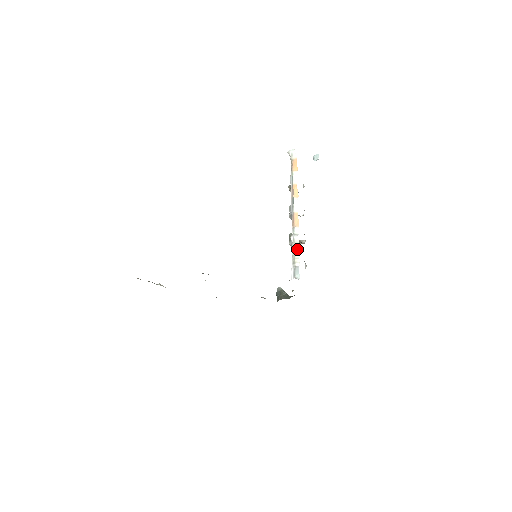
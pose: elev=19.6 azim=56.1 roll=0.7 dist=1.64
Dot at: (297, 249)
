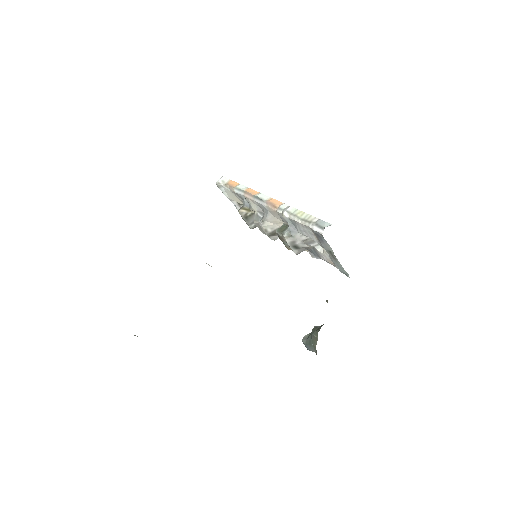
Dot at: (301, 214)
